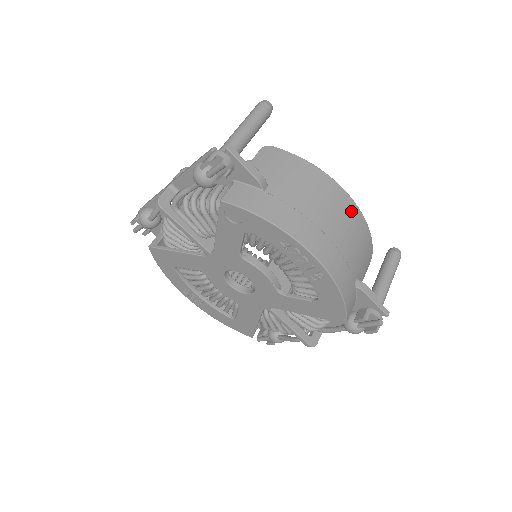
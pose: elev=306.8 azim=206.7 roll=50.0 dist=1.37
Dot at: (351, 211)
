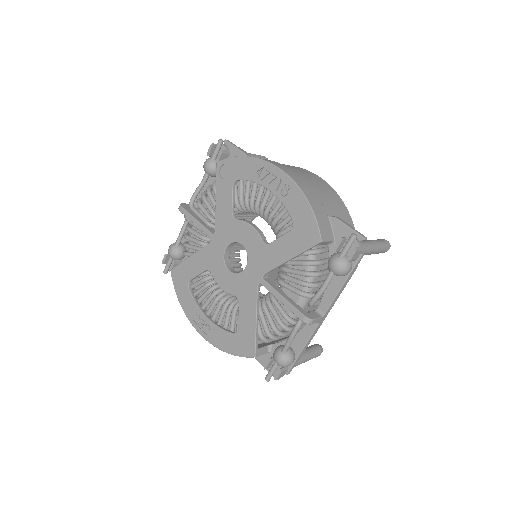
Dot at: (321, 181)
